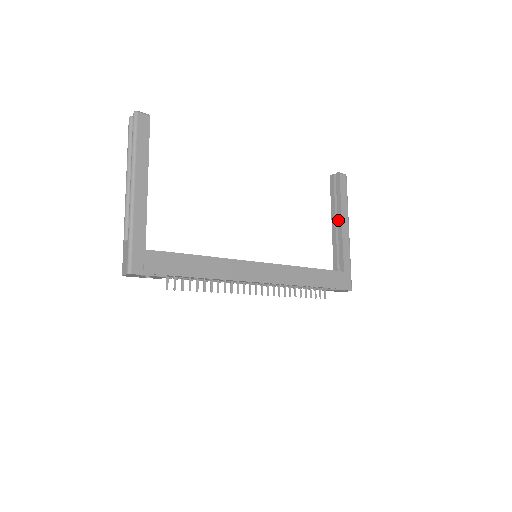
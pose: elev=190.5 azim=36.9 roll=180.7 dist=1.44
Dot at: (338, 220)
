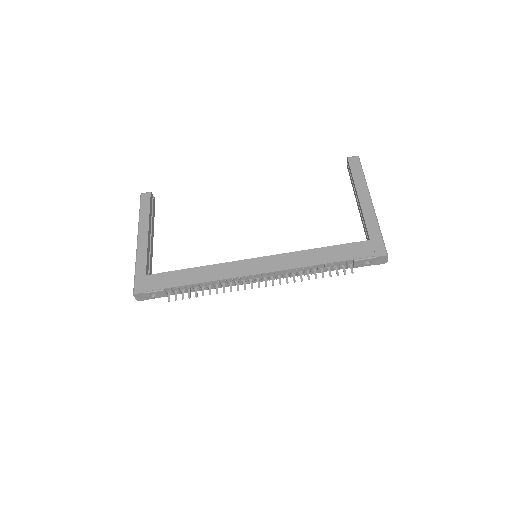
Dot at: (357, 197)
